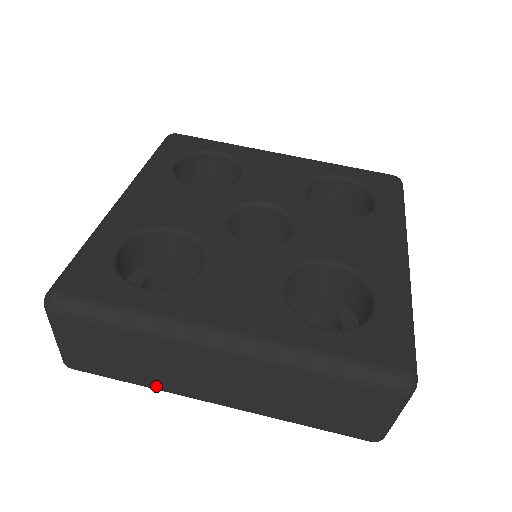
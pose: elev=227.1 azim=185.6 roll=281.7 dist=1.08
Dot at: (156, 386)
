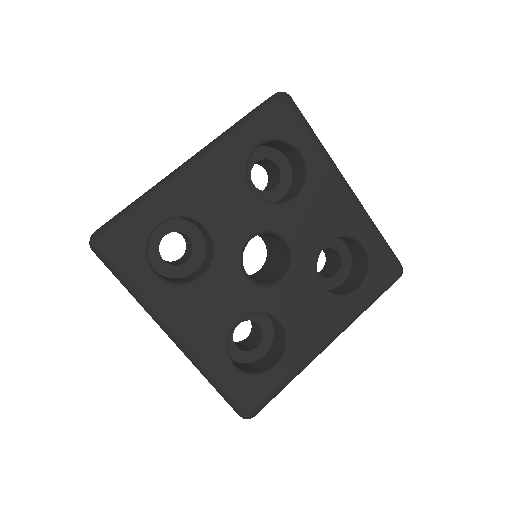
Dot at: occluded
